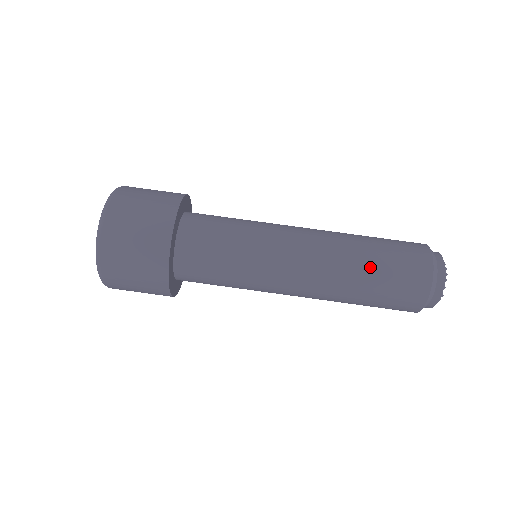
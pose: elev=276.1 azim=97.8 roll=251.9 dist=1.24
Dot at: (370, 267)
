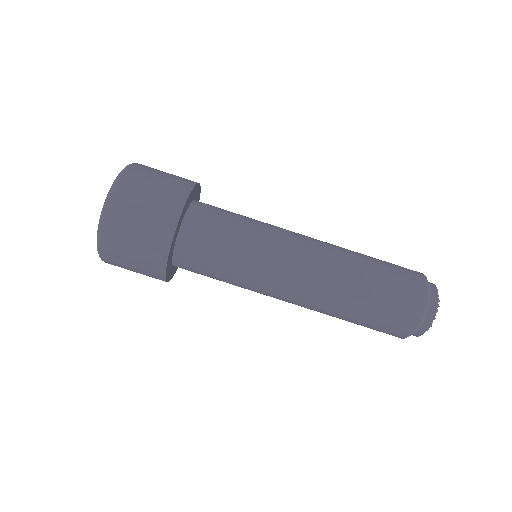
Dot at: (367, 286)
